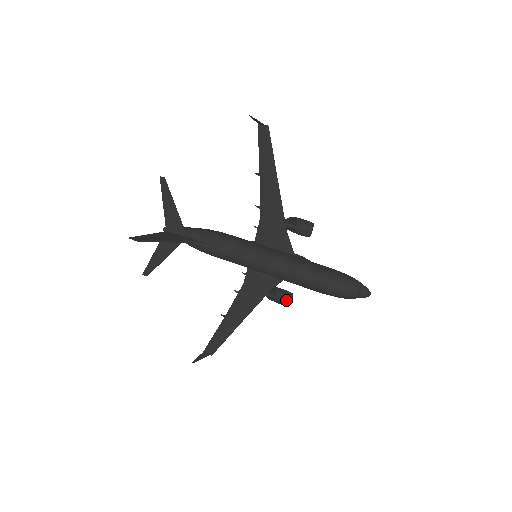
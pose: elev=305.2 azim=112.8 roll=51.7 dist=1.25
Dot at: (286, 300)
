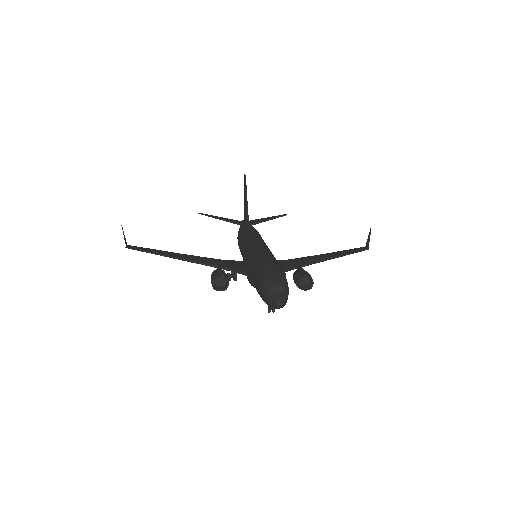
Dot at: (222, 275)
